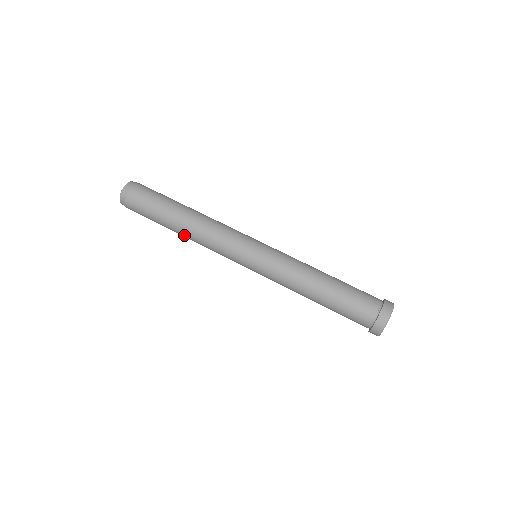
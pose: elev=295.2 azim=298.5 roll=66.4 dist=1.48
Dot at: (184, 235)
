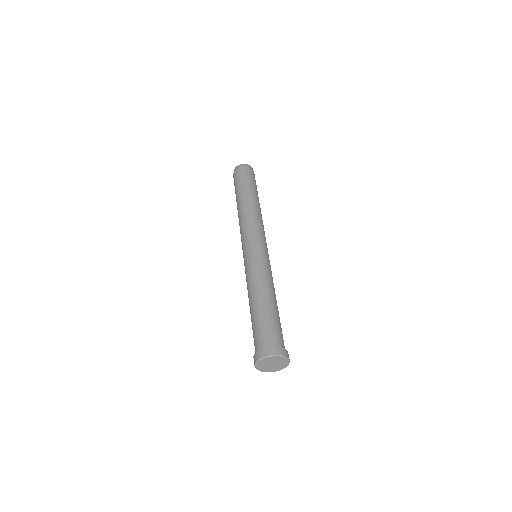
Dot at: occluded
